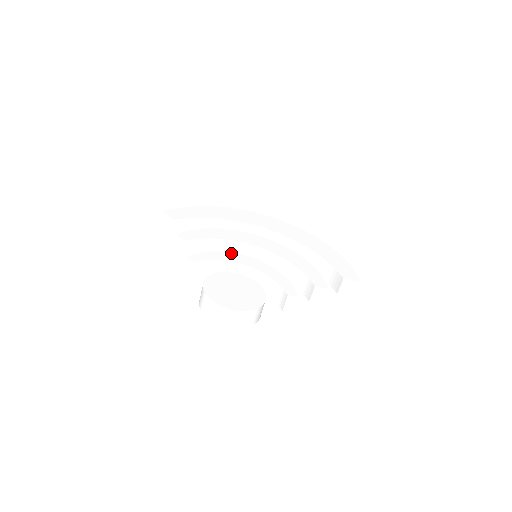
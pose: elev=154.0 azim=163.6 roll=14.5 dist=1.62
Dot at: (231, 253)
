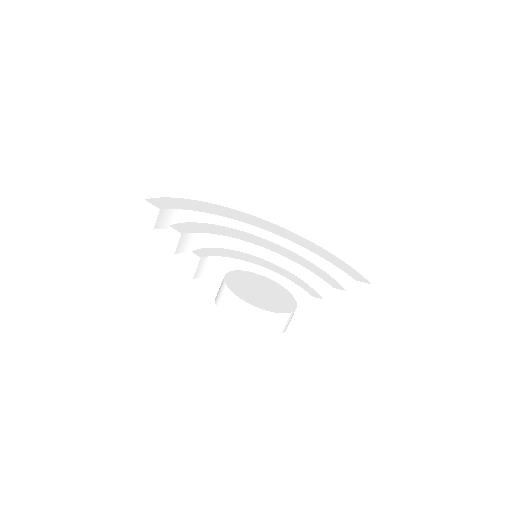
Dot at: (234, 251)
